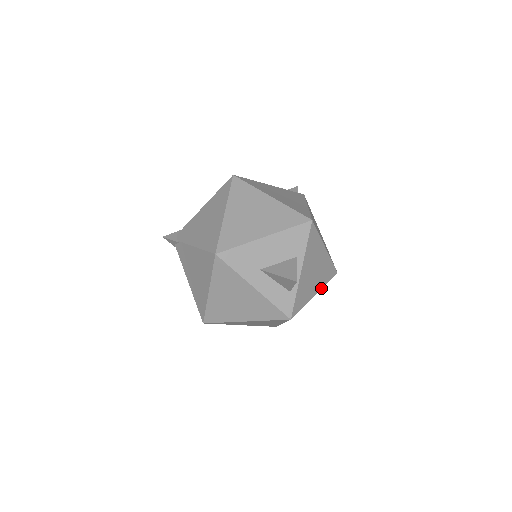
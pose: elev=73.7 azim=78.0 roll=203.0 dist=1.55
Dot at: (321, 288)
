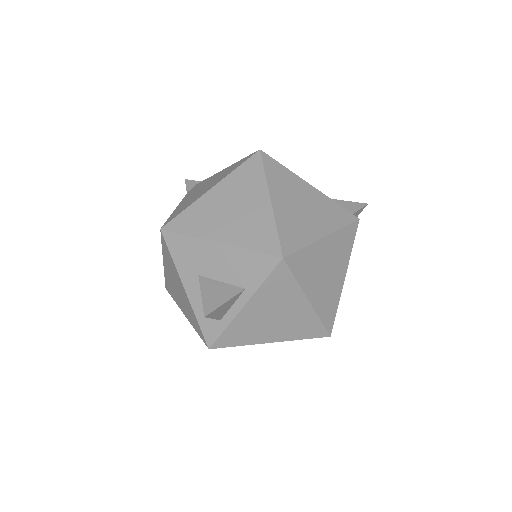
Dot at: (286, 340)
